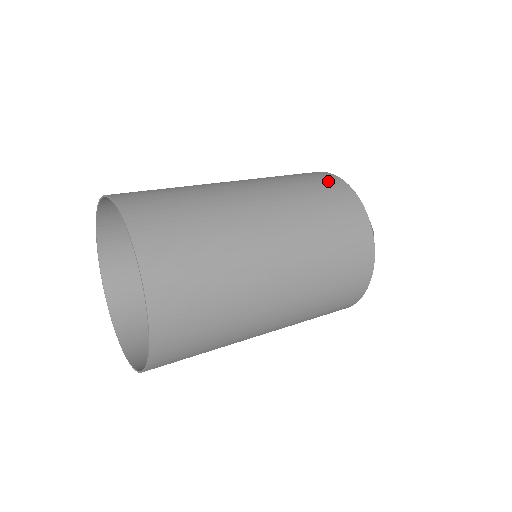
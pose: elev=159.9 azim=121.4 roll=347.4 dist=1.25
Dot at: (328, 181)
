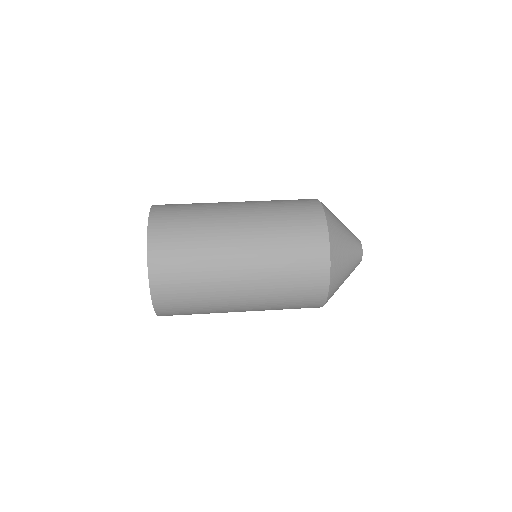
Dot at: (308, 205)
